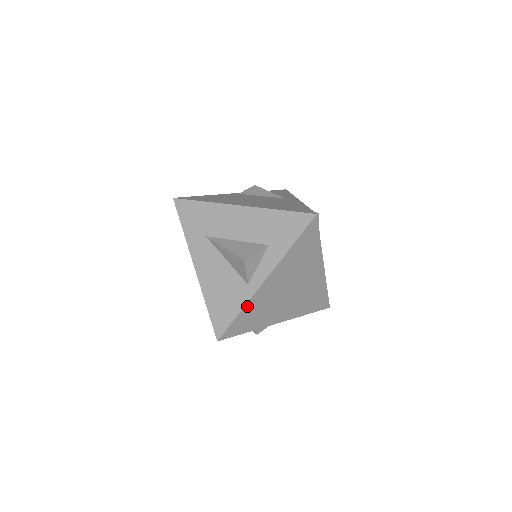
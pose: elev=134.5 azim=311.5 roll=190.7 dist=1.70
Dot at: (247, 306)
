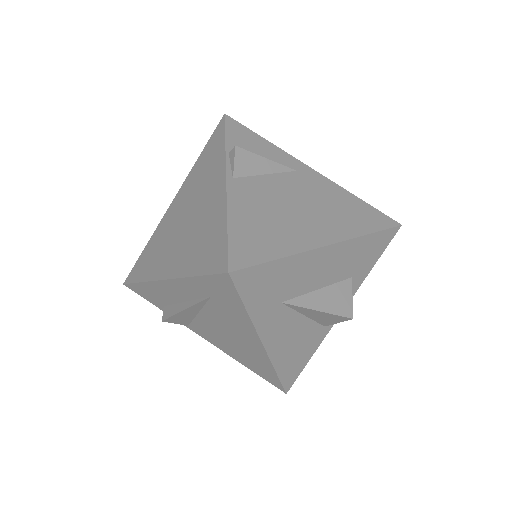
Dot at: occluded
